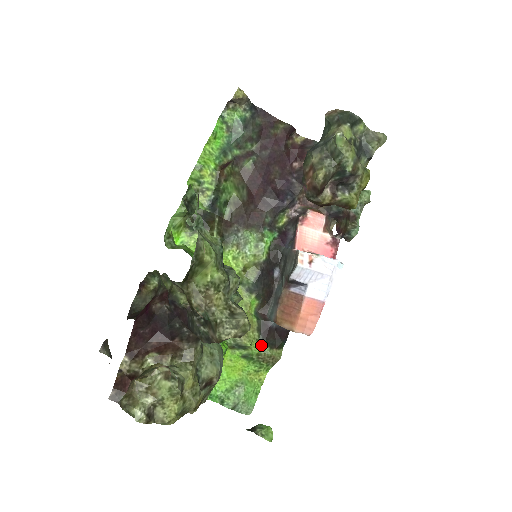
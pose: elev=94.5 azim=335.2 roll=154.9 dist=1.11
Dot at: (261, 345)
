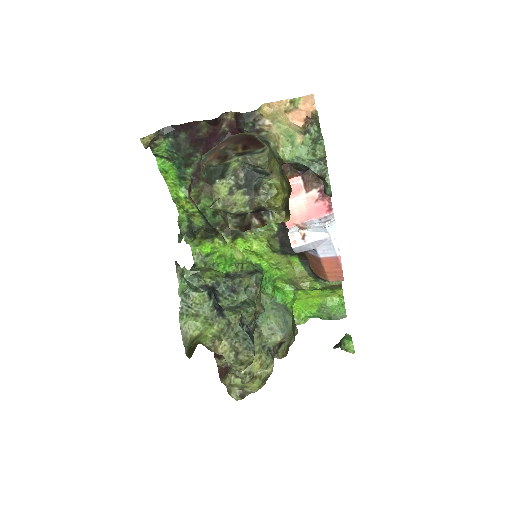
Dot at: (320, 282)
